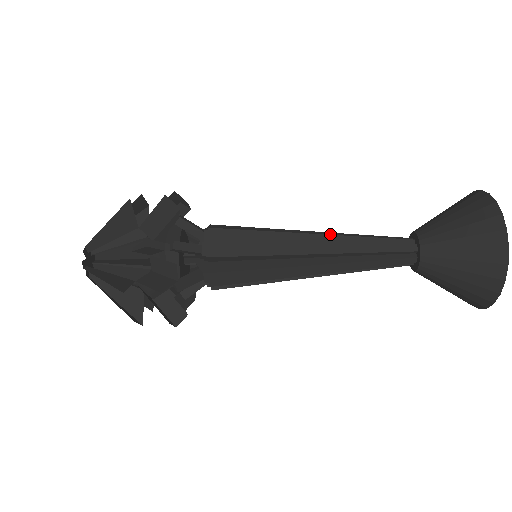
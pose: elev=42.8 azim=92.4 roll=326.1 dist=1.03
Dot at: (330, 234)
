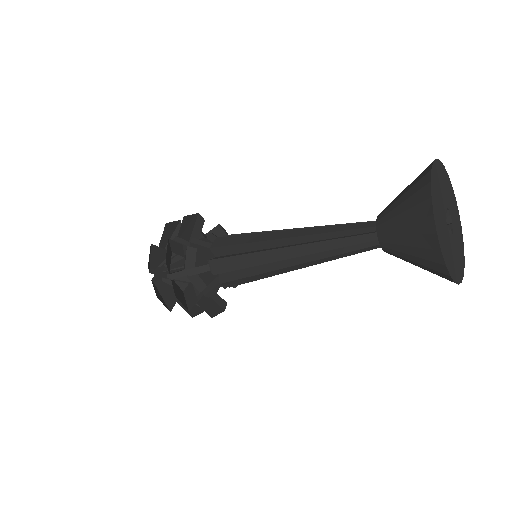
Dot at: (301, 235)
